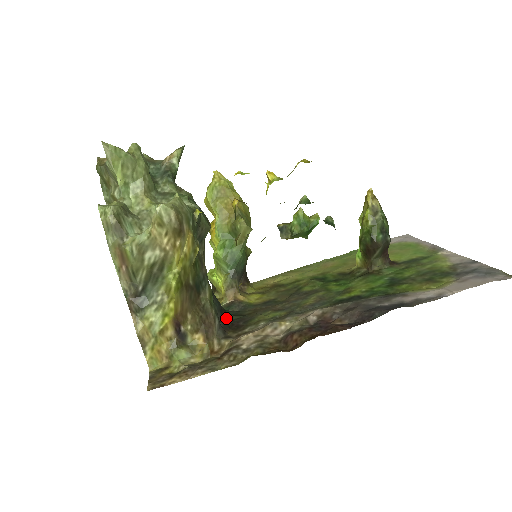
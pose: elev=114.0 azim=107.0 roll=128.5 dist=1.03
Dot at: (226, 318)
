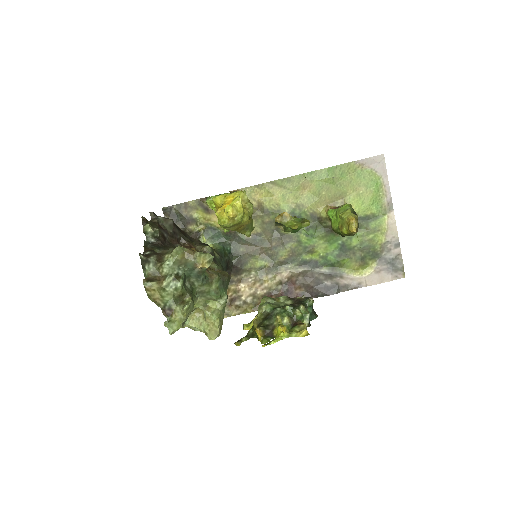
Dot at: (229, 266)
